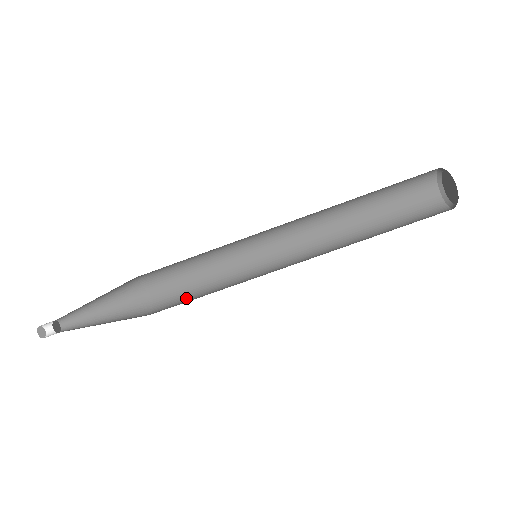
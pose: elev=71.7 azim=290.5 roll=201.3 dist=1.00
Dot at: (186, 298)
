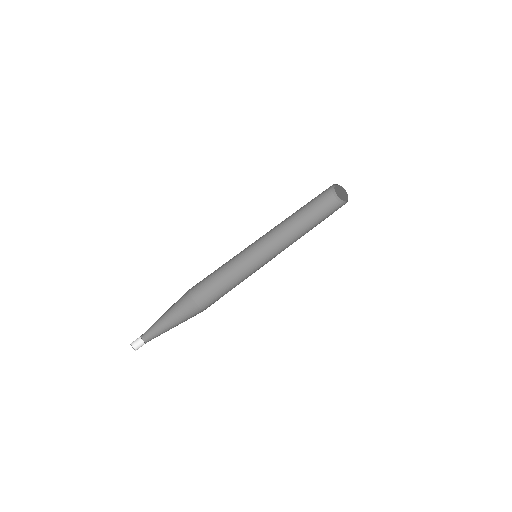
Dot at: (222, 296)
